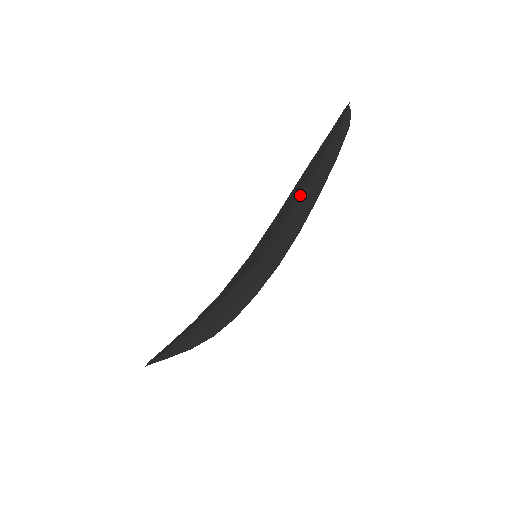
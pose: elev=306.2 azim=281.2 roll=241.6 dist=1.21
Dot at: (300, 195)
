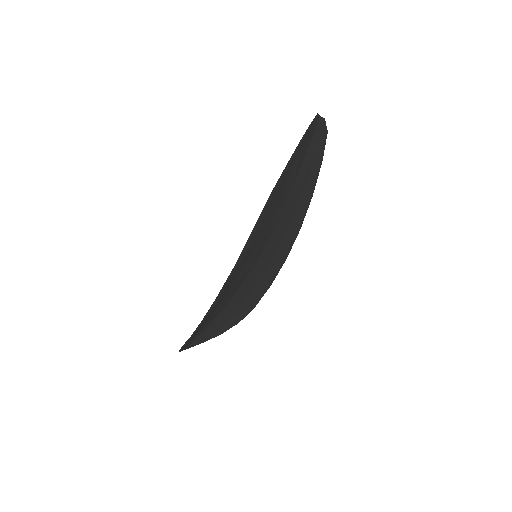
Dot at: (285, 201)
